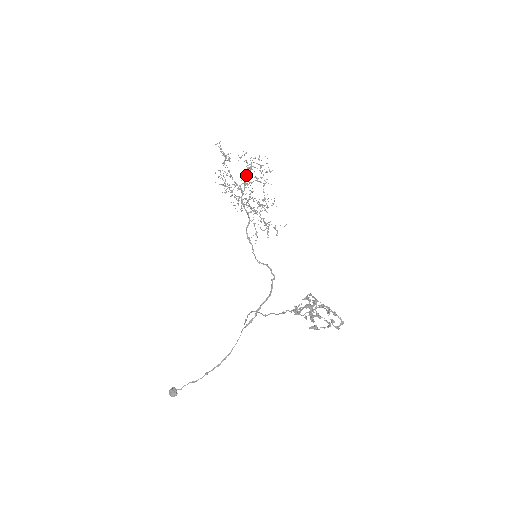
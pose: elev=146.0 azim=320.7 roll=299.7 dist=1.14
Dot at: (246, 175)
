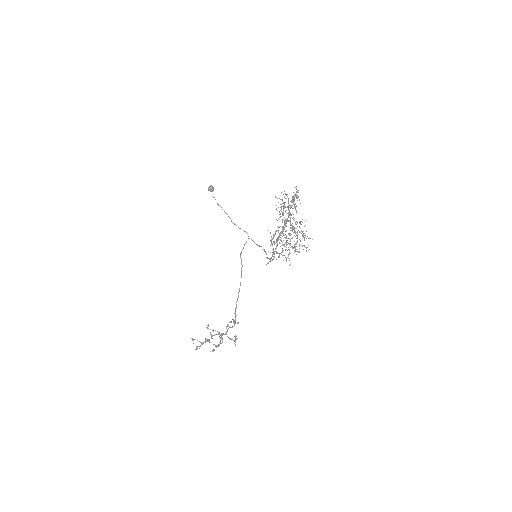
Dot at: (293, 227)
